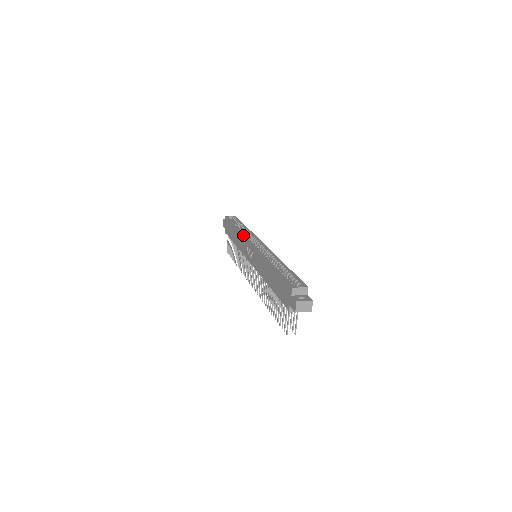
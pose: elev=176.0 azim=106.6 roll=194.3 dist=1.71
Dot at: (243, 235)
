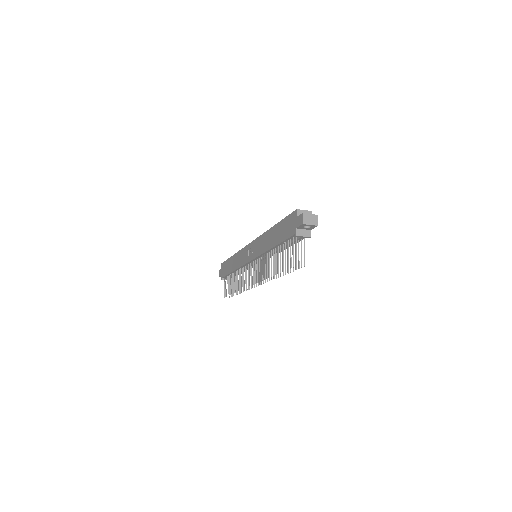
Dot at: (242, 248)
